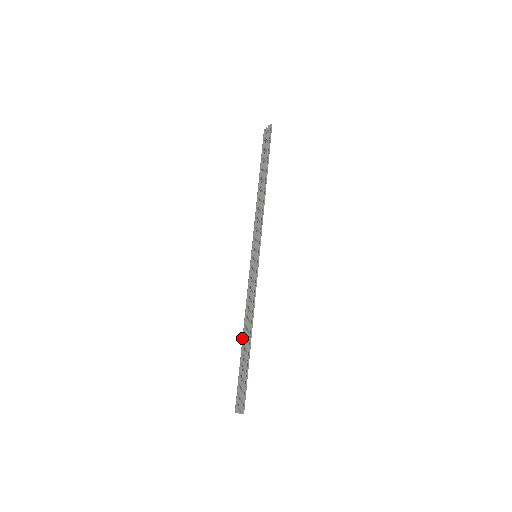
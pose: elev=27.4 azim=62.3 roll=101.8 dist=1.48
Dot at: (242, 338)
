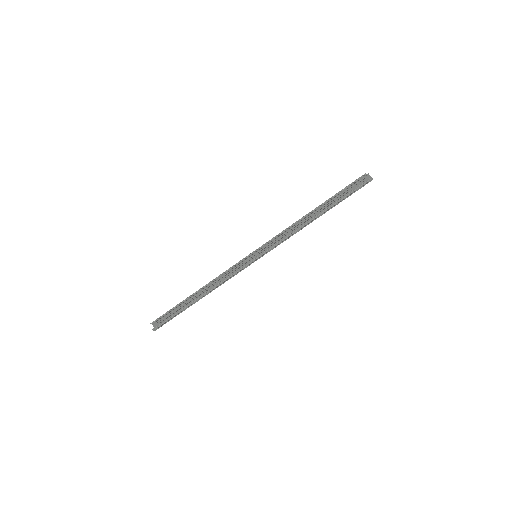
Dot at: (195, 292)
